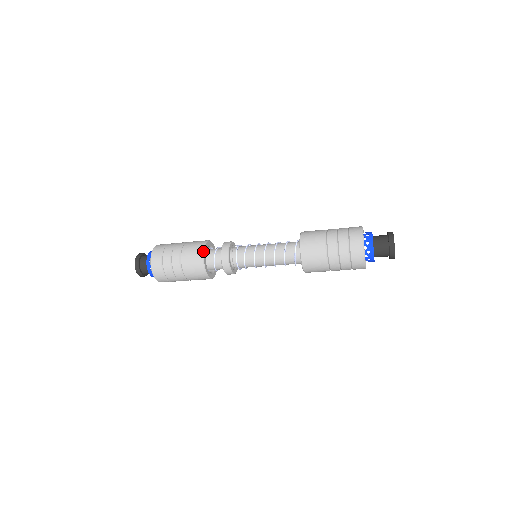
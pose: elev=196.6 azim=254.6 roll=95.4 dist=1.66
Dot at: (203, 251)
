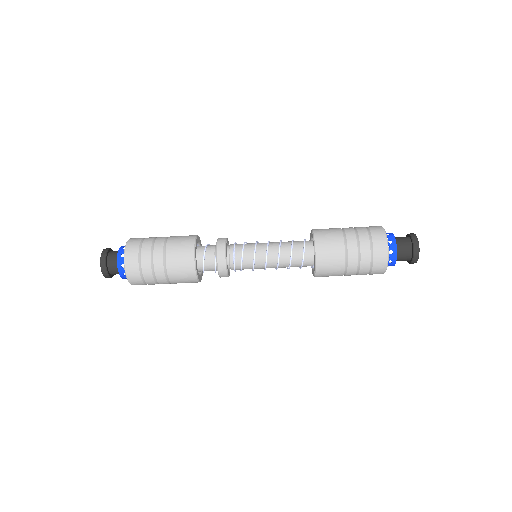
Dot at: (199, 237)
